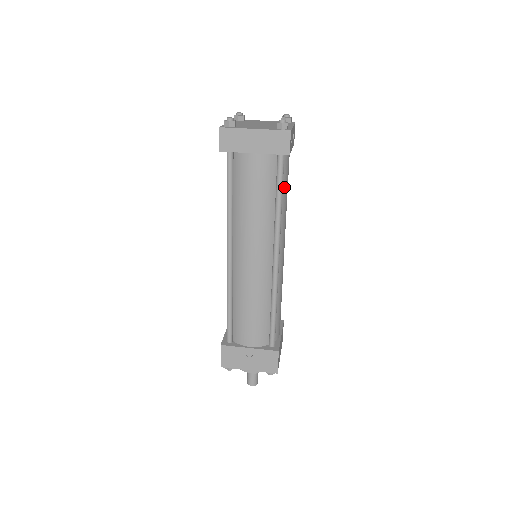
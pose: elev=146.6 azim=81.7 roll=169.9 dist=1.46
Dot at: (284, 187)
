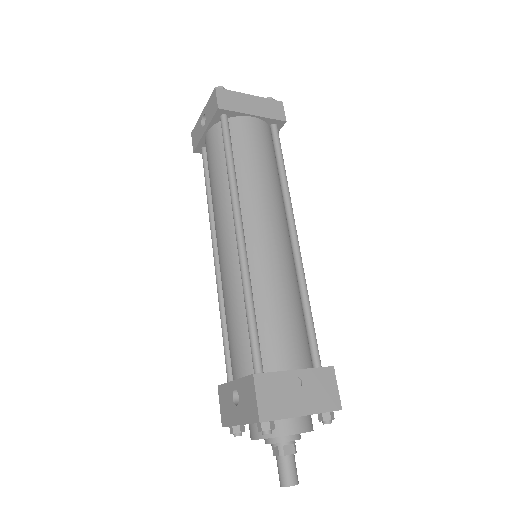
Dot at: occluded
